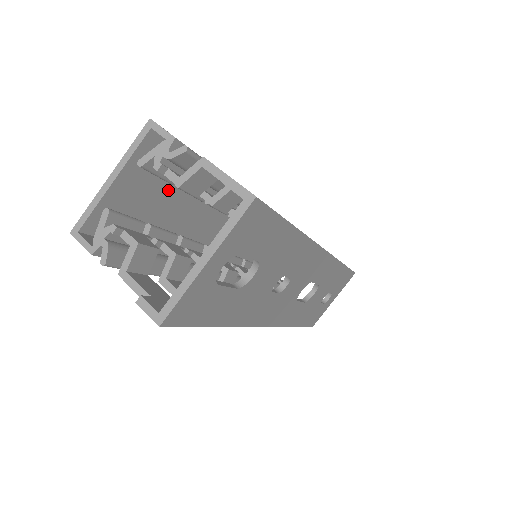
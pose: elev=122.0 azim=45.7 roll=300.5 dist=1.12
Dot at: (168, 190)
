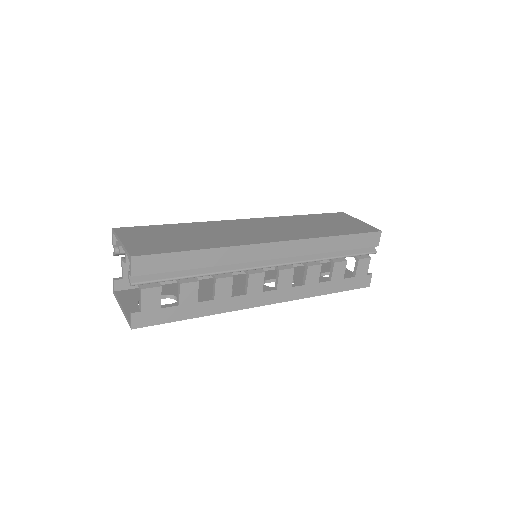
Dot at: occluded
